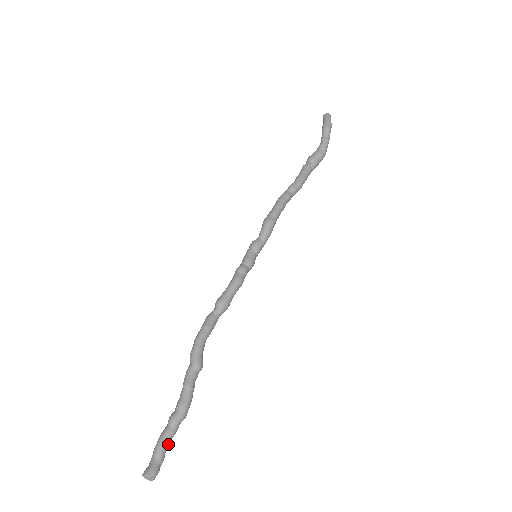
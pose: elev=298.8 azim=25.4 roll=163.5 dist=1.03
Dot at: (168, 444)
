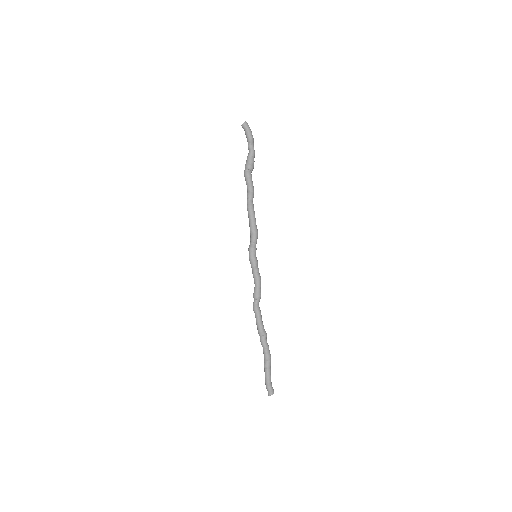
Dot at: occluded
